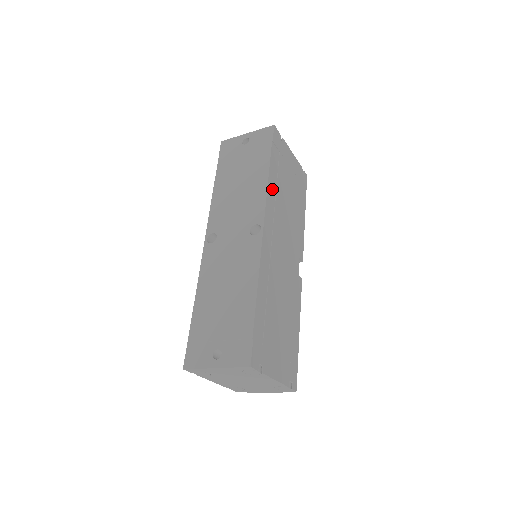
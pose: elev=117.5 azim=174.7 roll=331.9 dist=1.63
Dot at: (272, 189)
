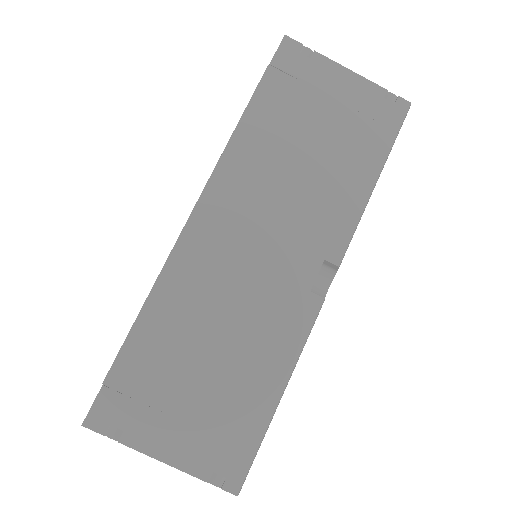
Dot at: (245, 145)
